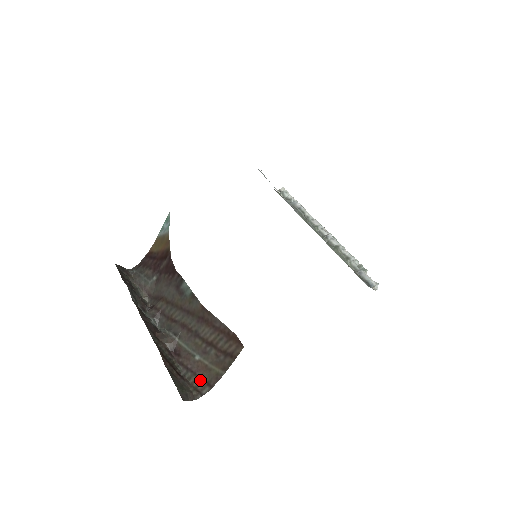
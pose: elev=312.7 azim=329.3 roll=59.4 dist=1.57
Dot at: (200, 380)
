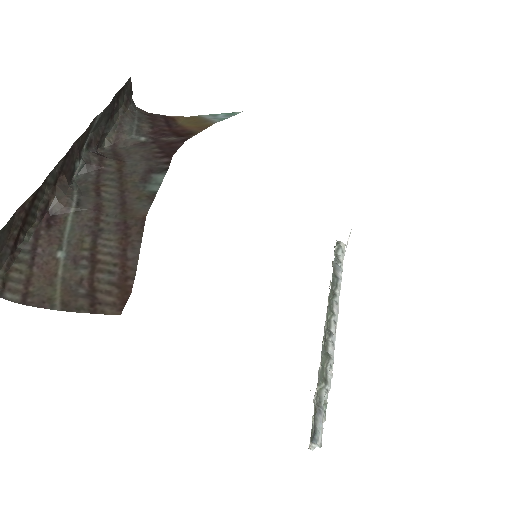
Dot at: (25, 278)
